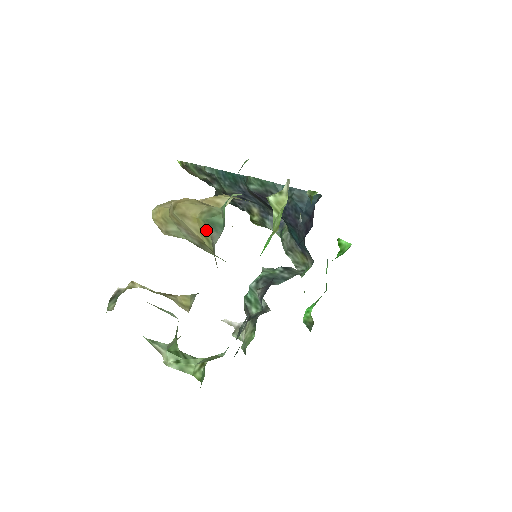
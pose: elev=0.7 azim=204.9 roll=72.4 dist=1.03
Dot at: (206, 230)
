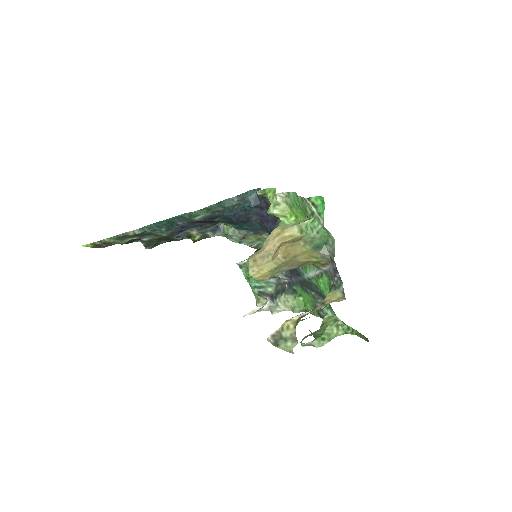
Dot at: (315, 253)
